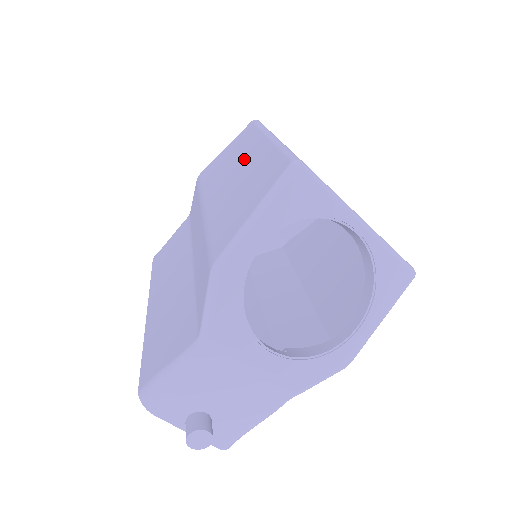
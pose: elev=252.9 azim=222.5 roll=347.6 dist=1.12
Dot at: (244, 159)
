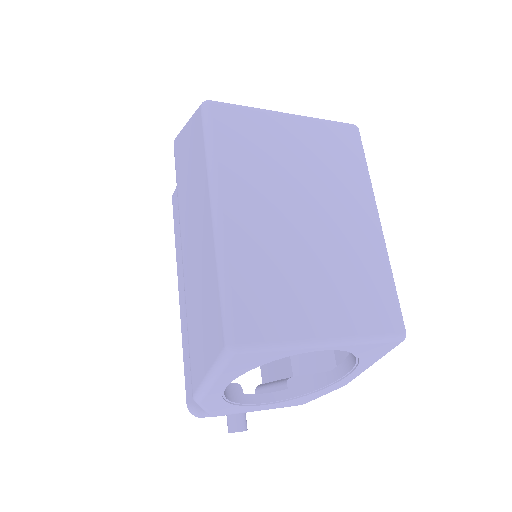
Dot at: (199, 221)
